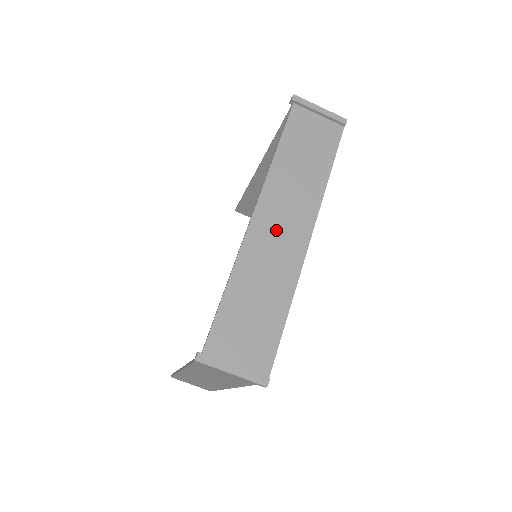
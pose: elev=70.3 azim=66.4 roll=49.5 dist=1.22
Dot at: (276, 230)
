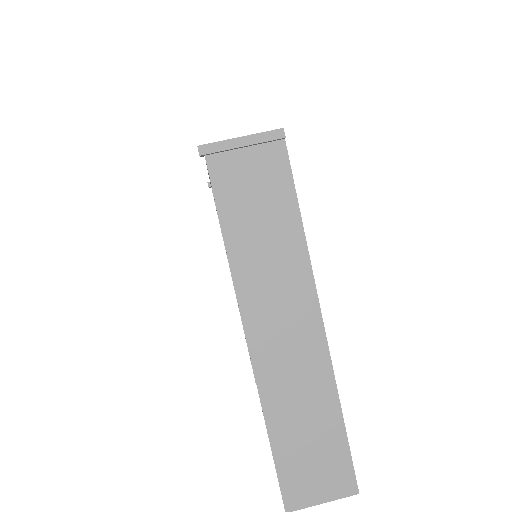
Dot at: occluded
